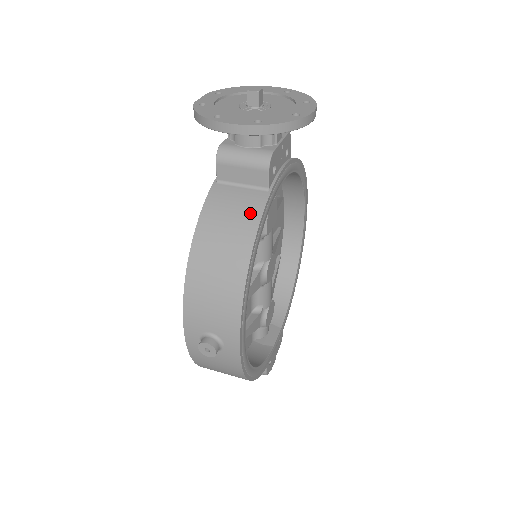
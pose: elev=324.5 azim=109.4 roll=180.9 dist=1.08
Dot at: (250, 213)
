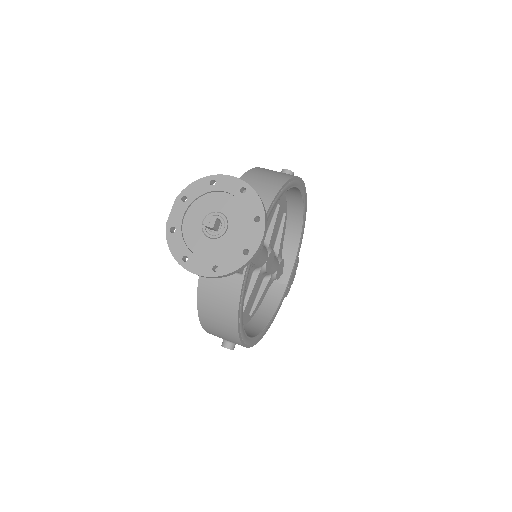
Dot at: (231, 294)
